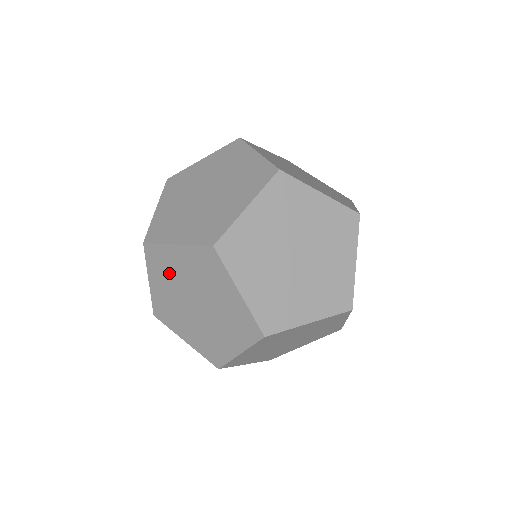
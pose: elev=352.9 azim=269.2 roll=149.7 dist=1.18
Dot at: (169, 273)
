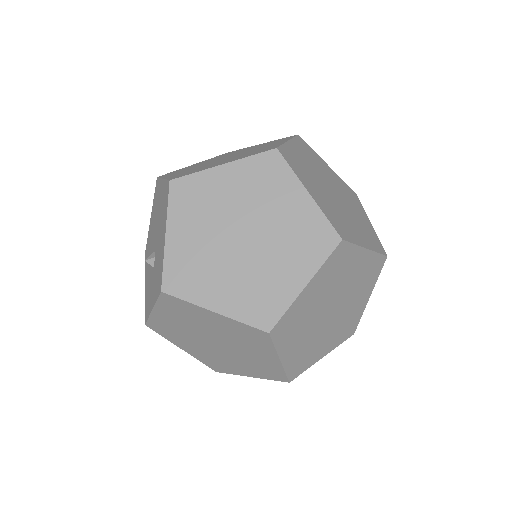
Dot at: (189, 319)
